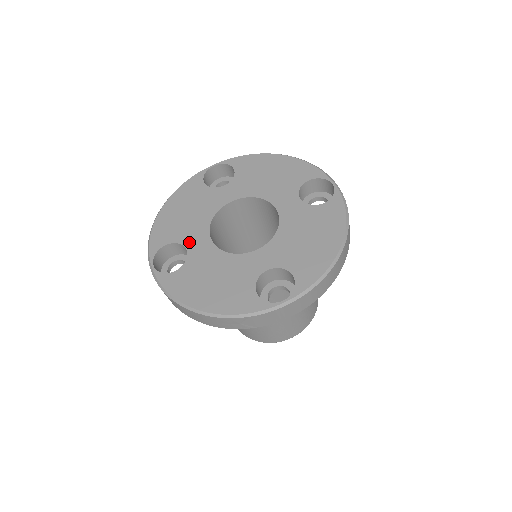
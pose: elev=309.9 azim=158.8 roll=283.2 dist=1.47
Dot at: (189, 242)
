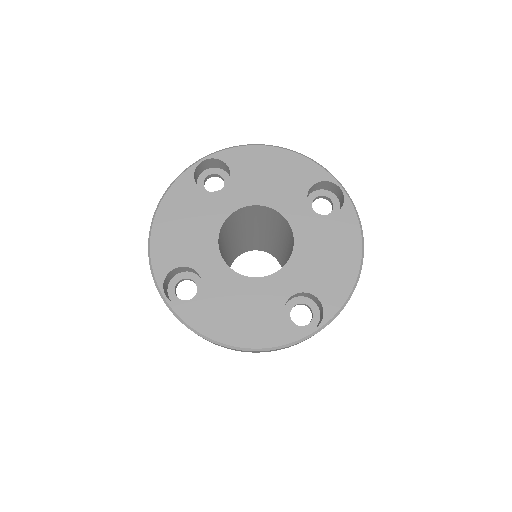
Dot at: (199, 265)
